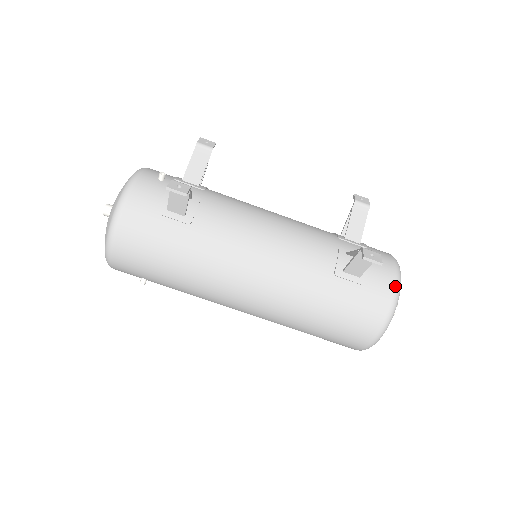
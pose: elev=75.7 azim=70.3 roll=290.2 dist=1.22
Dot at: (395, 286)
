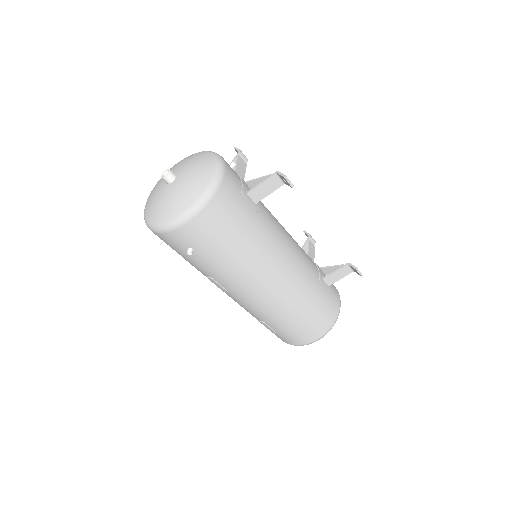
Dot at: occluded
